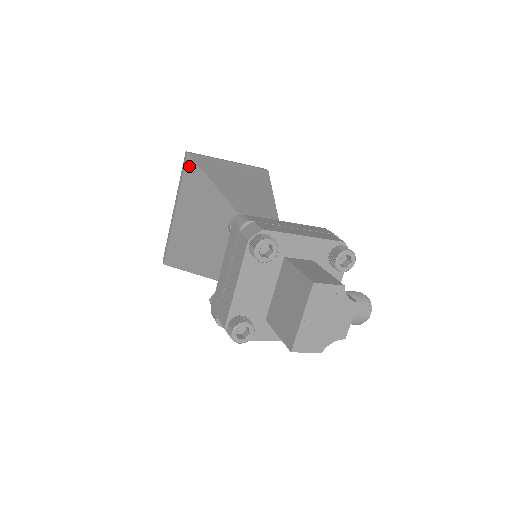
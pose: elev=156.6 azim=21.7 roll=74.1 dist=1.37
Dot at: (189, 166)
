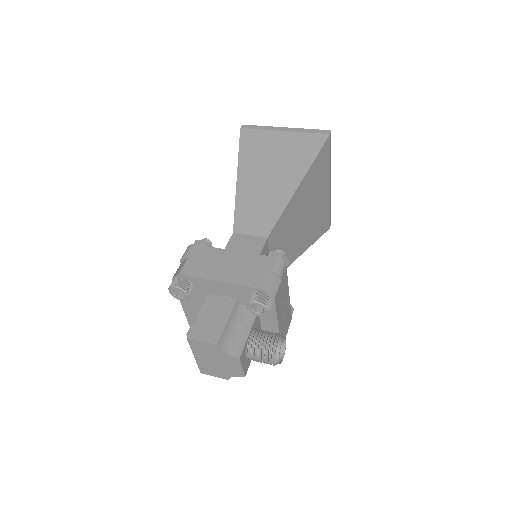
Dot at: occluded
